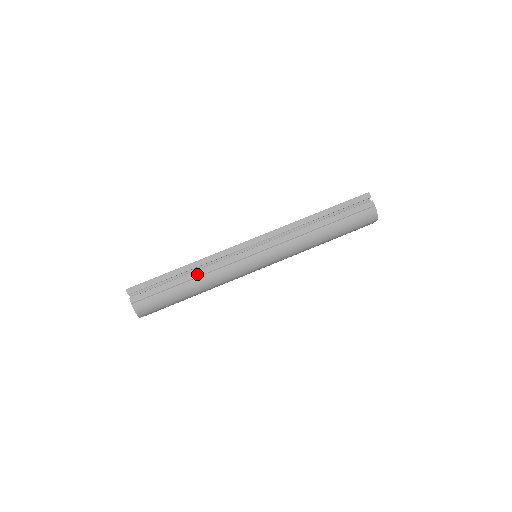
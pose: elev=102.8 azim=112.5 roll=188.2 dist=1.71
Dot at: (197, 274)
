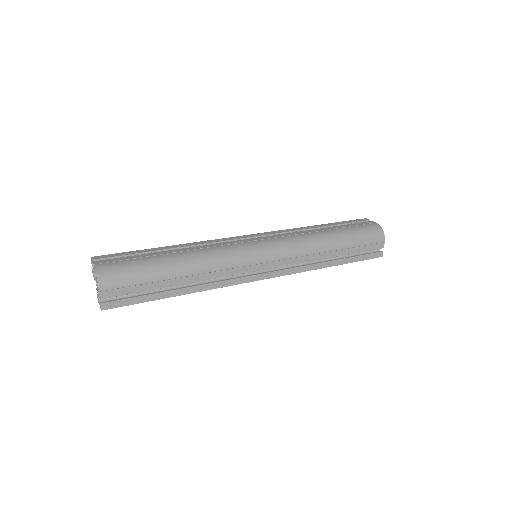
Dot at: (185, 250)
